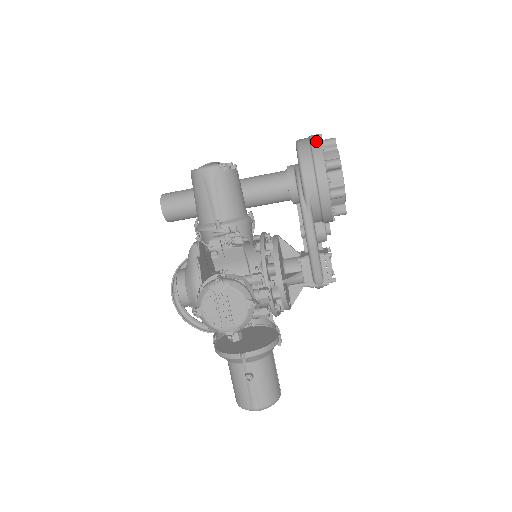
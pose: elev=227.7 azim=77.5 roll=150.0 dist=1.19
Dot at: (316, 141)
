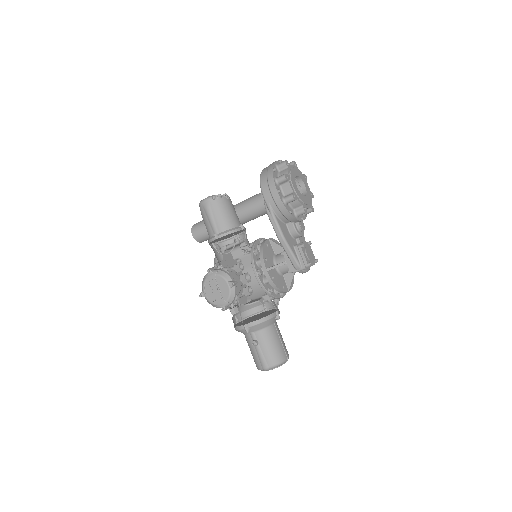
Dot at: (271, 166)
